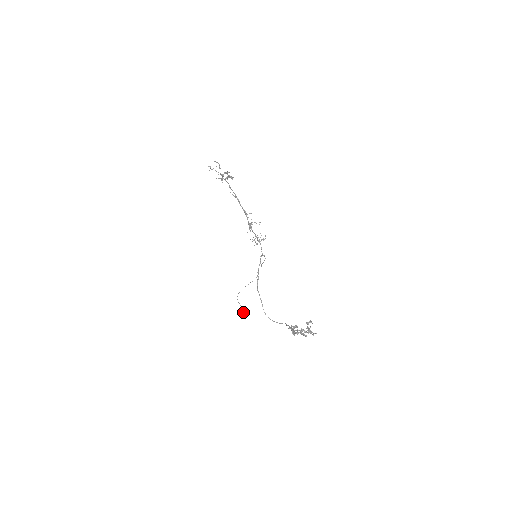
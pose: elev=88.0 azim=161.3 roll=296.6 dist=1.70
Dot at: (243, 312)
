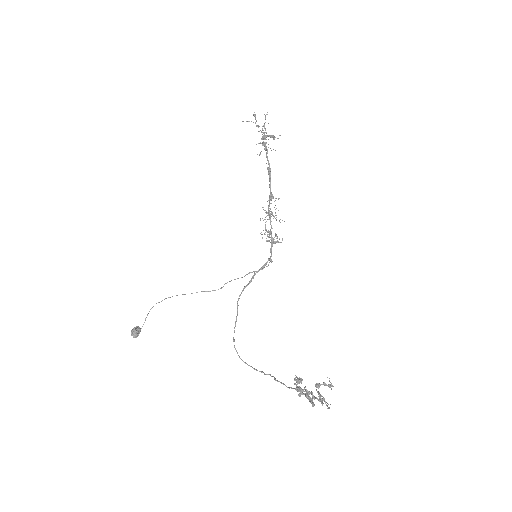
Dot at: (140, 331)
